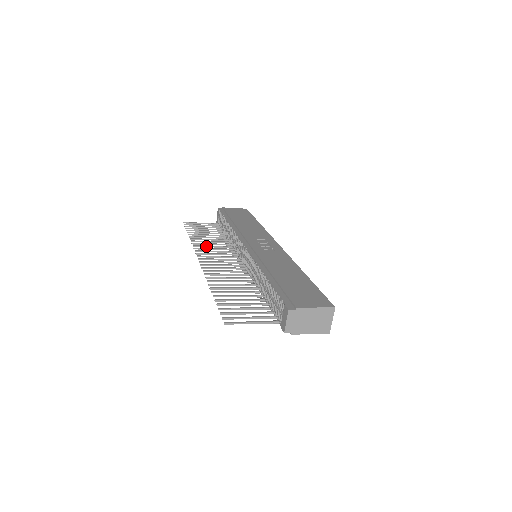
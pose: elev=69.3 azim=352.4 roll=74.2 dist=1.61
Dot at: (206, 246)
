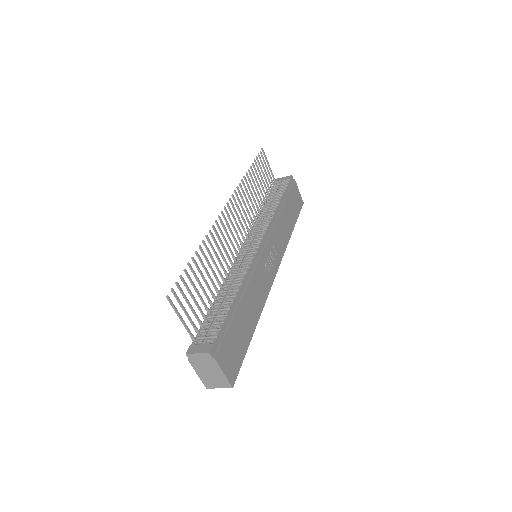
Dot at: (245, 196)
